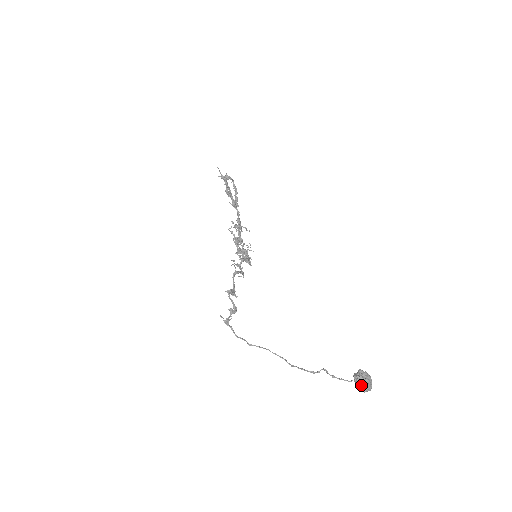
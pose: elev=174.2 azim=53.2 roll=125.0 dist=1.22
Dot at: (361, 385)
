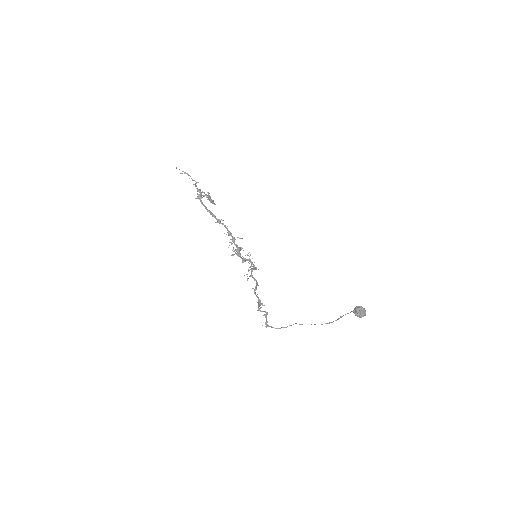
Dot at: (360, 317)
